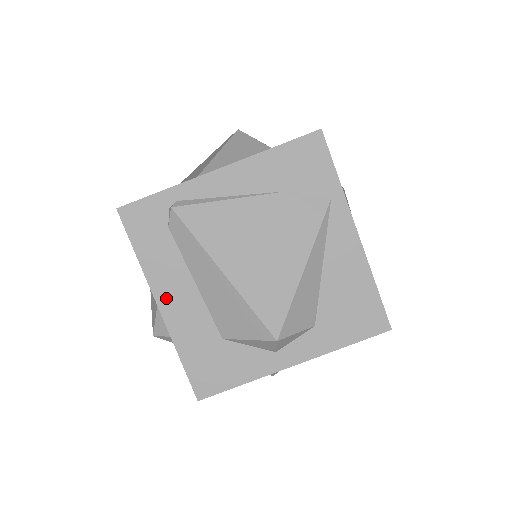
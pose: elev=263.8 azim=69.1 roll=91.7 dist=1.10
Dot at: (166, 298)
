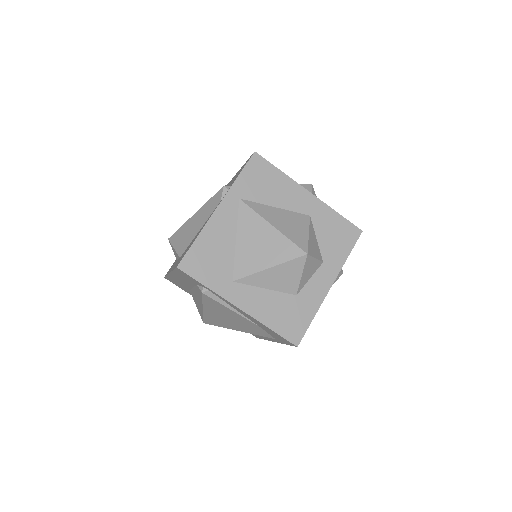
Dot at: (176, 277)
